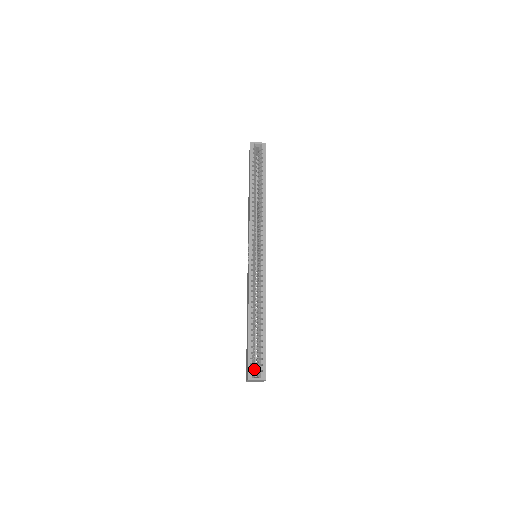
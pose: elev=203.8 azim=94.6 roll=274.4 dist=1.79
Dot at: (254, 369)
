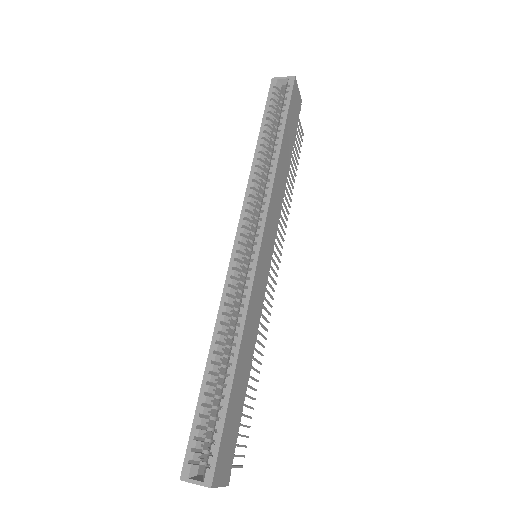
Dot at: (199, 460)
